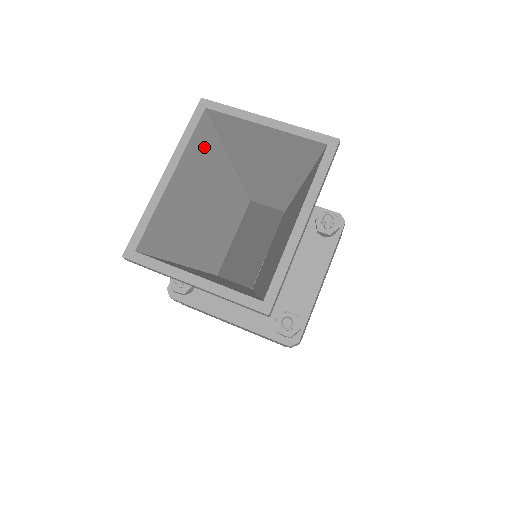
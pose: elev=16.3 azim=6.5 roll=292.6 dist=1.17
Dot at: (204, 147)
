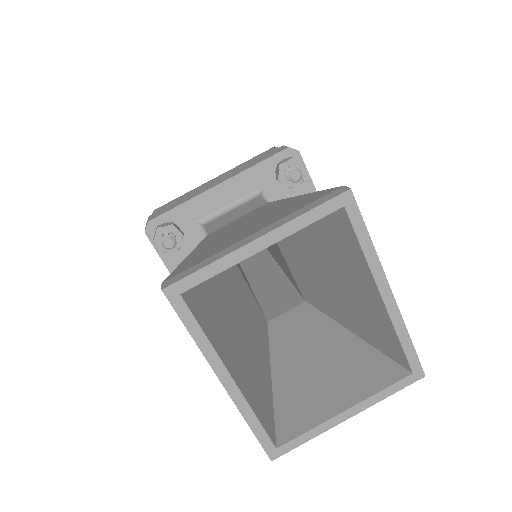
Dot at: (206, 310)
